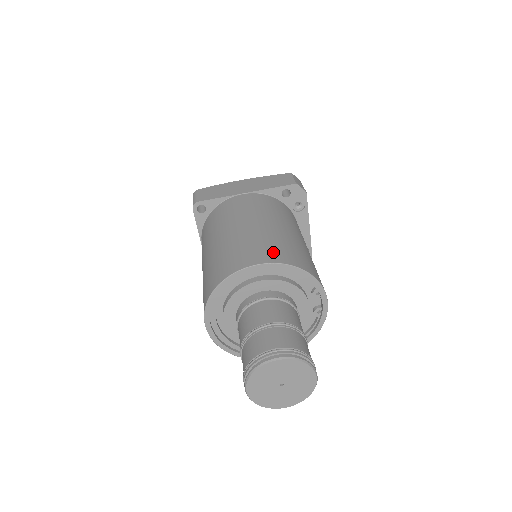
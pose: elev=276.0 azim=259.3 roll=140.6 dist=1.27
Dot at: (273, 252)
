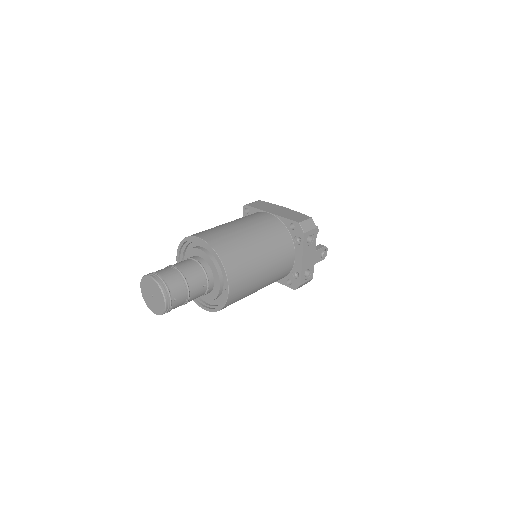
Dot at: (216, 239)
